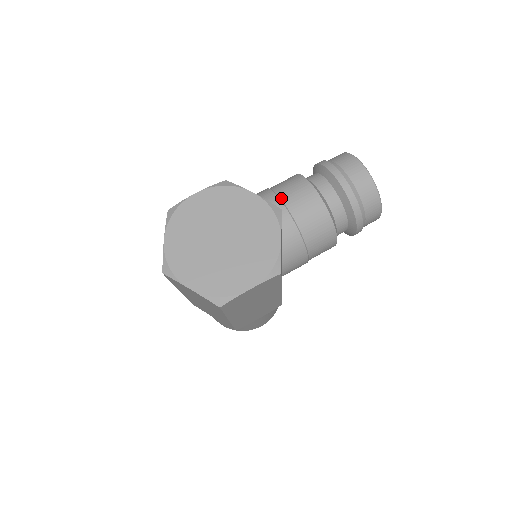
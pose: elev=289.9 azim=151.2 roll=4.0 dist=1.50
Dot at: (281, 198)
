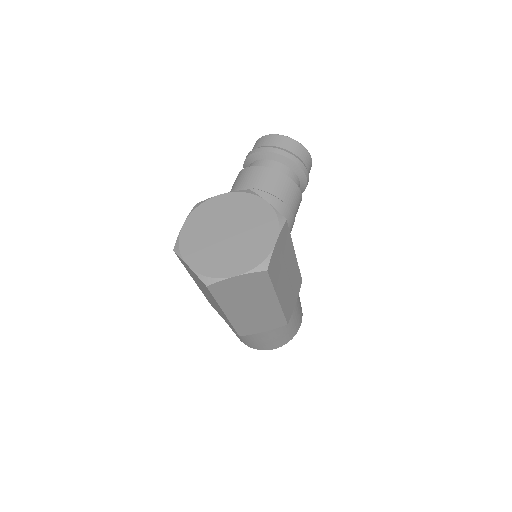
Dot at: (242, 187)
